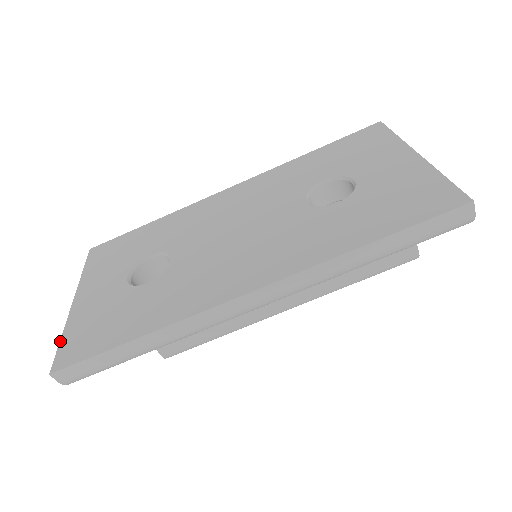
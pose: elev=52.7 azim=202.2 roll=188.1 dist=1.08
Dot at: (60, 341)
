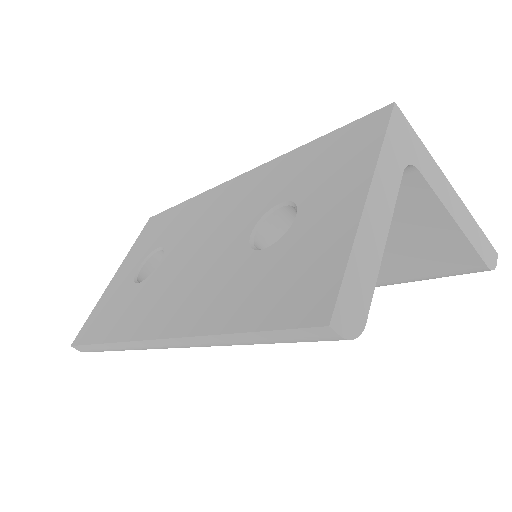
Dot at: (89, 316)
